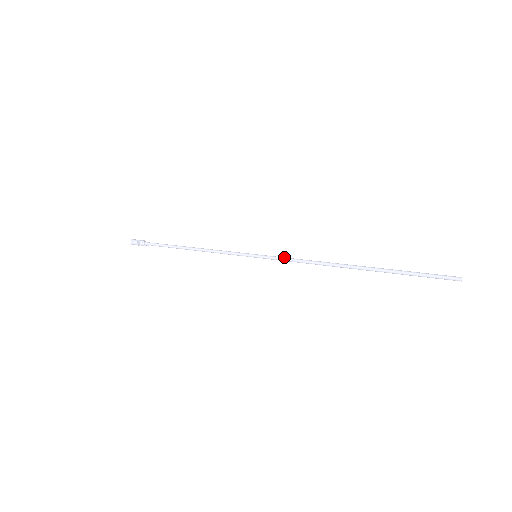
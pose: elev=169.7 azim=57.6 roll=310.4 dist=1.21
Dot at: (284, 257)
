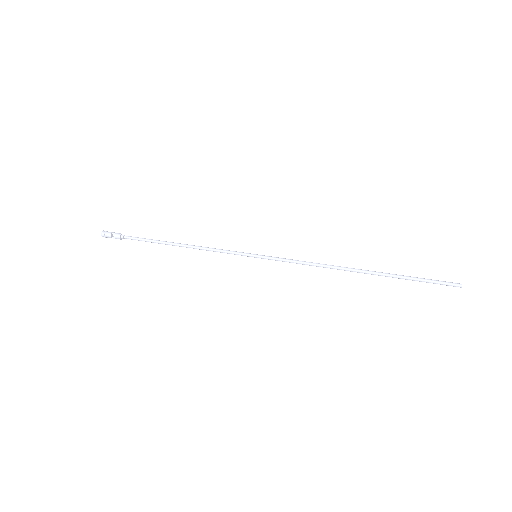
Dot at: occluded
